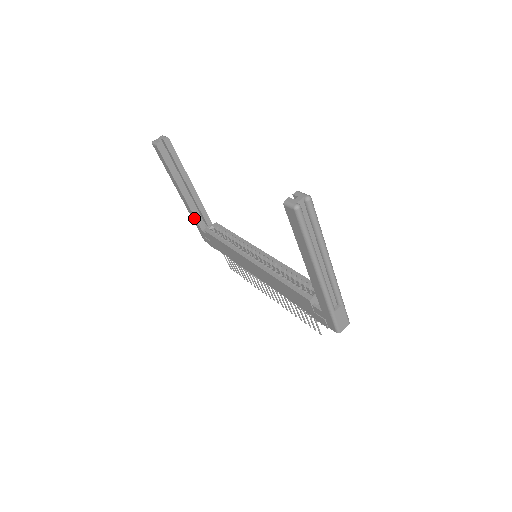
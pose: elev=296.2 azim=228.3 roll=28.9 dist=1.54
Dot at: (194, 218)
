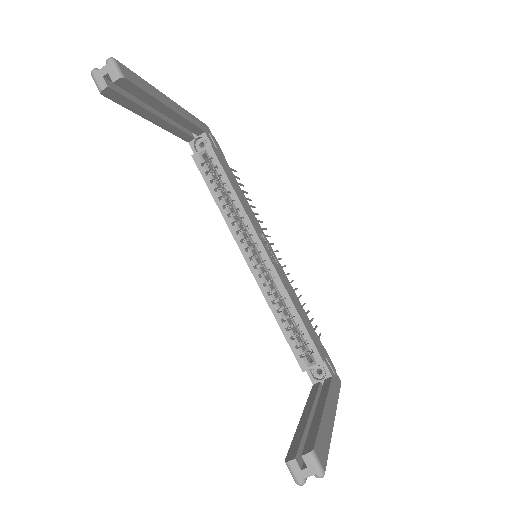
Dot at: occluded
